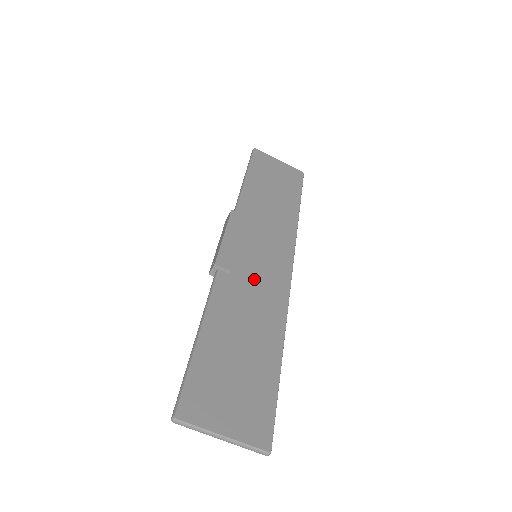
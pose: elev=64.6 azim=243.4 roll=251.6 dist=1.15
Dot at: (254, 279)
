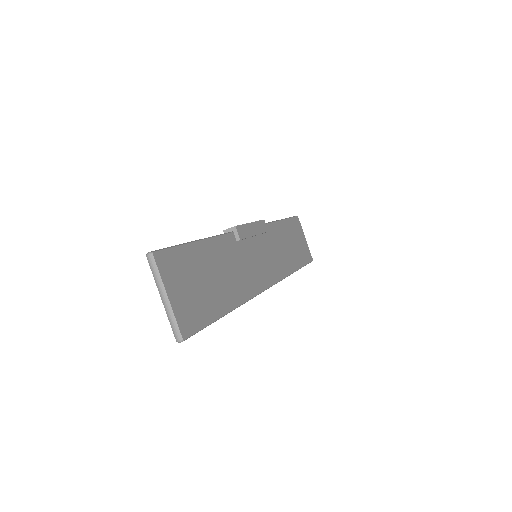
Dot at: (247, 262)
